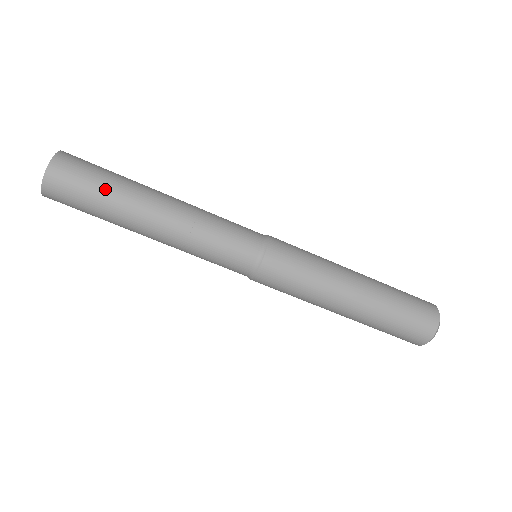
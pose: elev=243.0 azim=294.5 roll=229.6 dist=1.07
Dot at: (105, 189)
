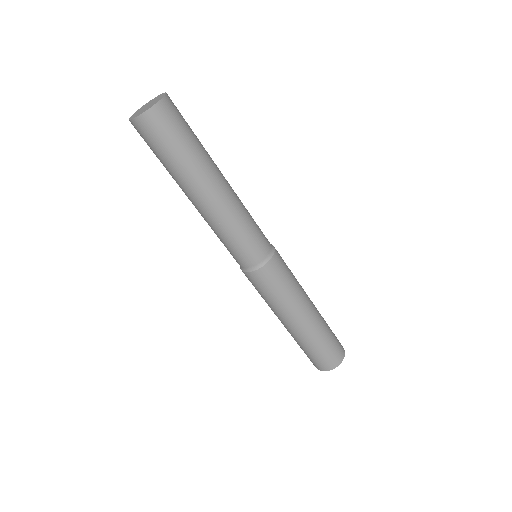
Dot at: (197, 140)
